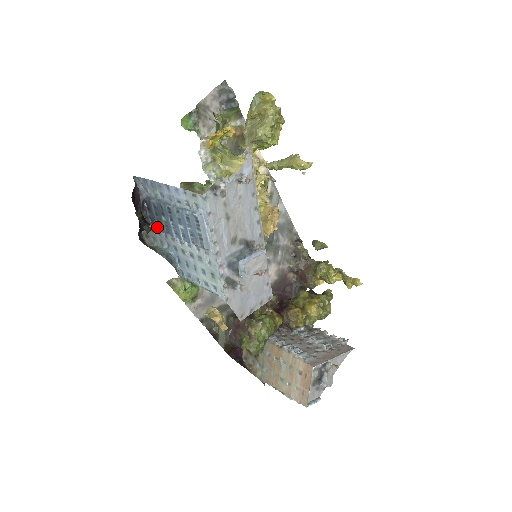
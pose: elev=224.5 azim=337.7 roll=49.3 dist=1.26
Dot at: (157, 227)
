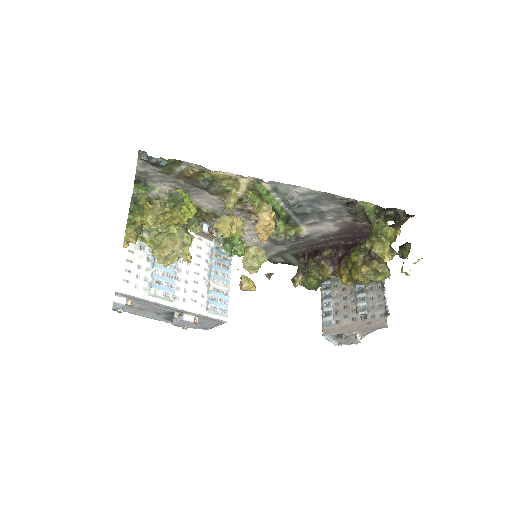
Dot at: occluded
